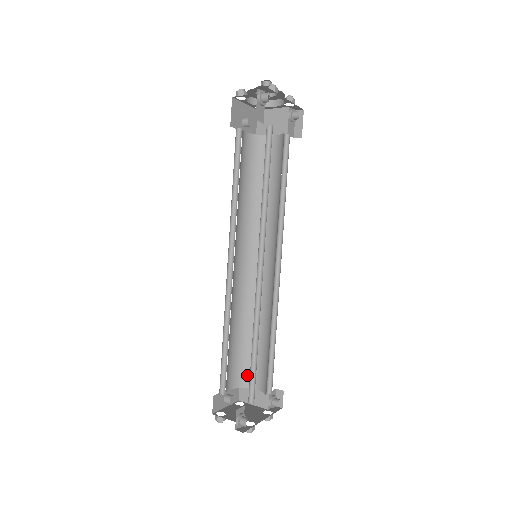
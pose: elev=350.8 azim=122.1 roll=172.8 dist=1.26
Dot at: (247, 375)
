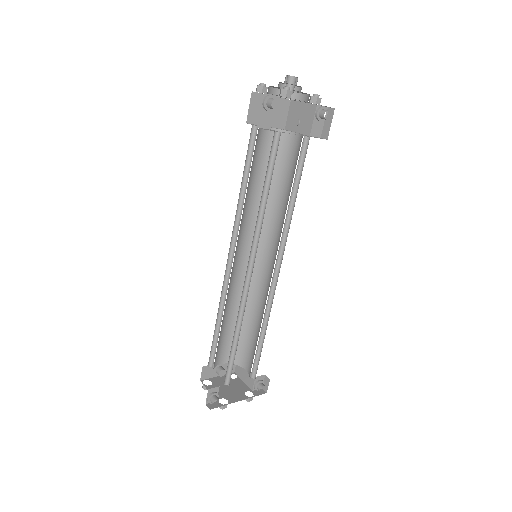
Dot at: (241, 355)
